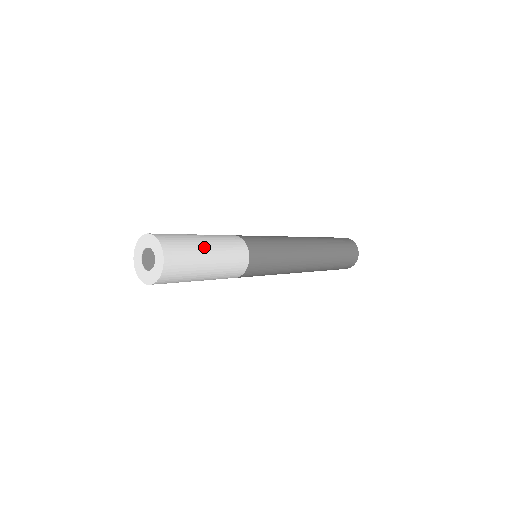
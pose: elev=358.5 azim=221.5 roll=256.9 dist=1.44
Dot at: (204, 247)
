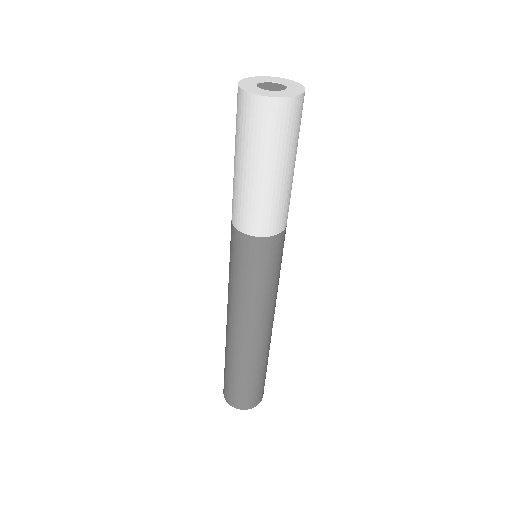
Dot at: occluded
